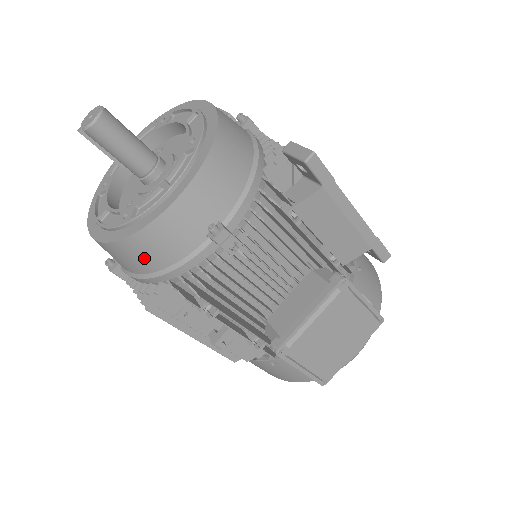
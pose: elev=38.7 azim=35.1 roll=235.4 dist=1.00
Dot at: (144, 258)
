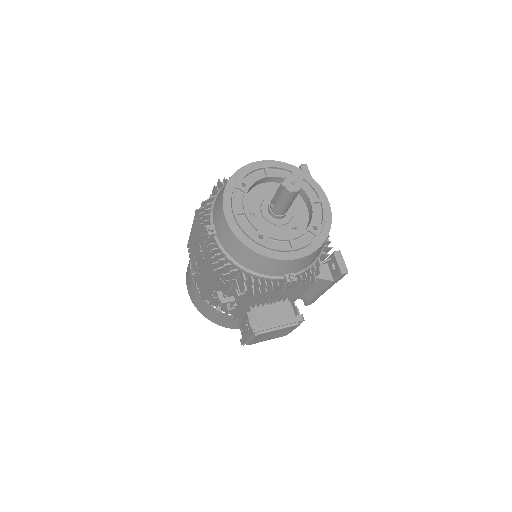
Dot at: (249, 261)
